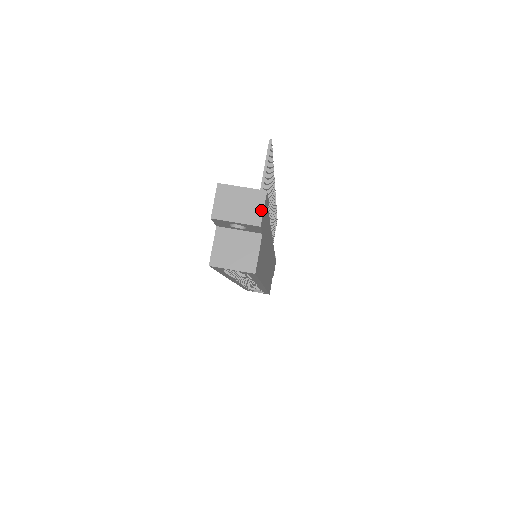
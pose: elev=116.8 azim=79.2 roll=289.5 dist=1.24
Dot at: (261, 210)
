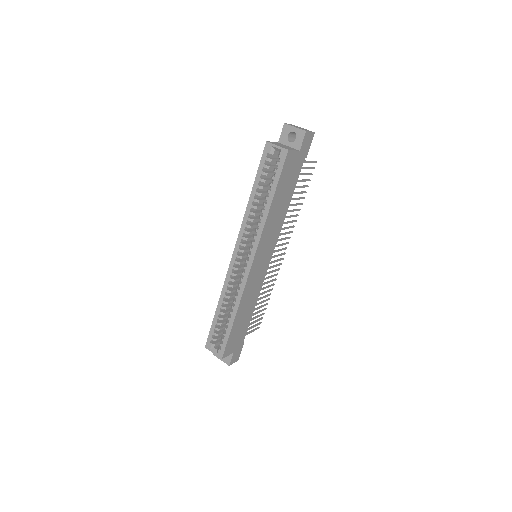
Dot at: (309, 131)
